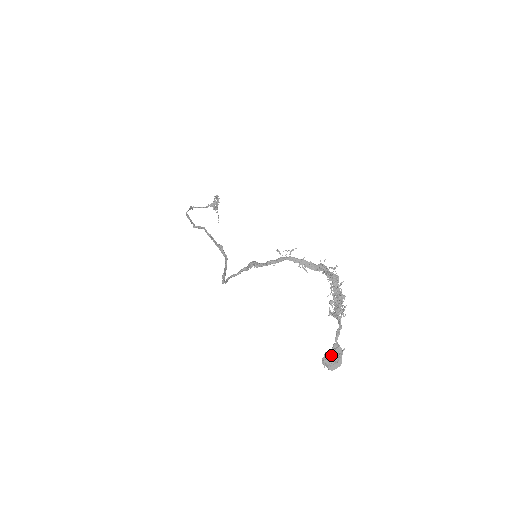
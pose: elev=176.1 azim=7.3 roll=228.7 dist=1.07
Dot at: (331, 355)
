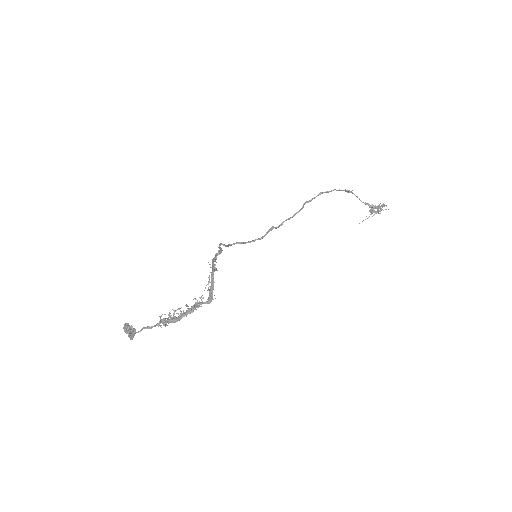
Dot at: (126, 327)
